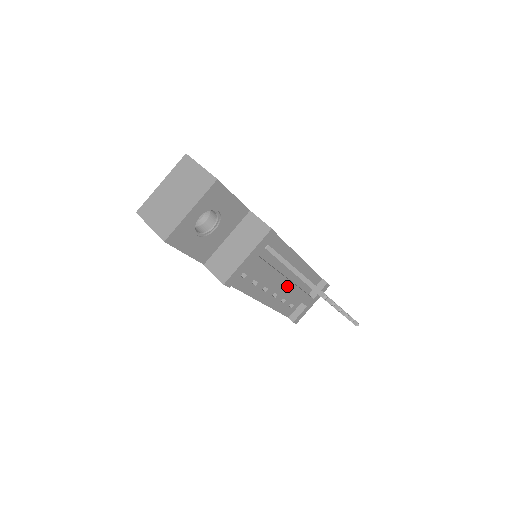
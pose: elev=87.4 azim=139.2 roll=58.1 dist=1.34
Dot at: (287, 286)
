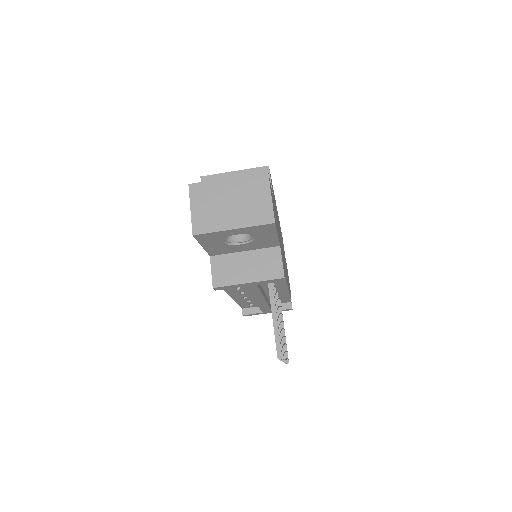
Dot at: (260, 301)
